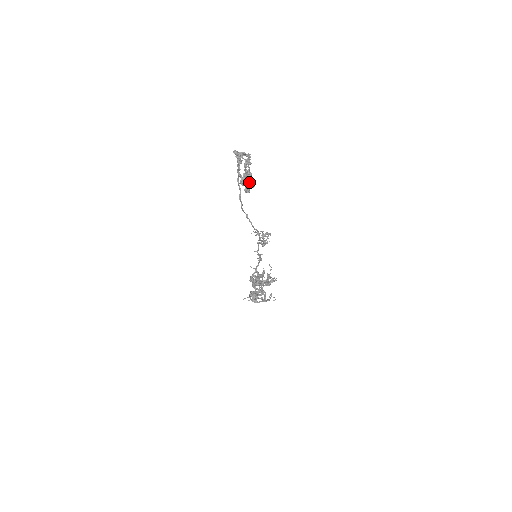
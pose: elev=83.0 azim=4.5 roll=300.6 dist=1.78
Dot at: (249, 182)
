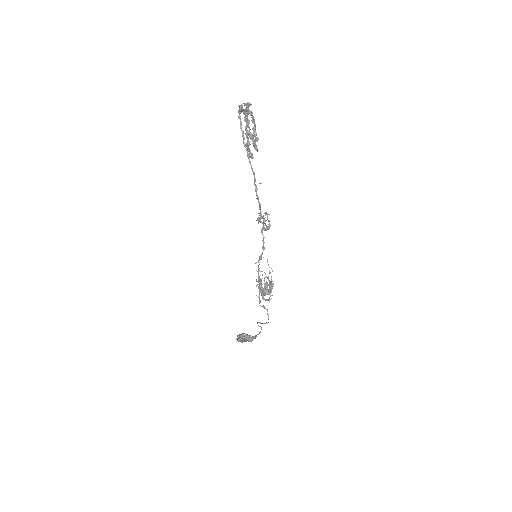
Dot at: (254, 143)
